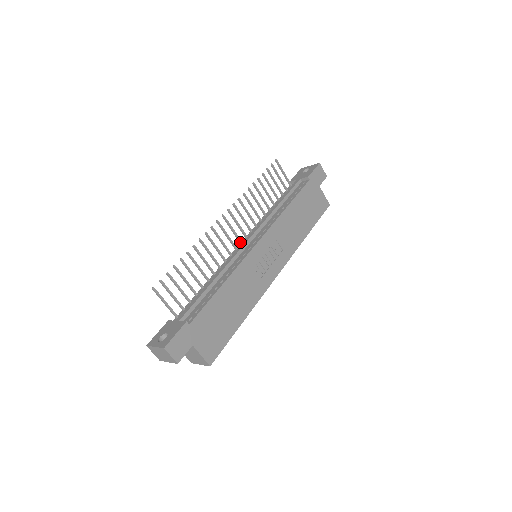
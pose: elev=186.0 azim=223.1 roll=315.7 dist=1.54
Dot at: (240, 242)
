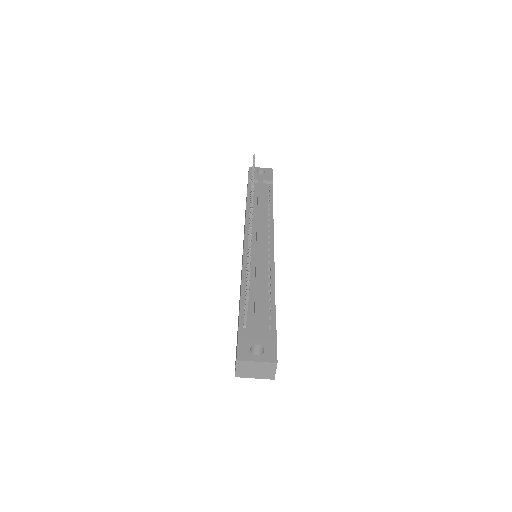
Dot at: occluded
